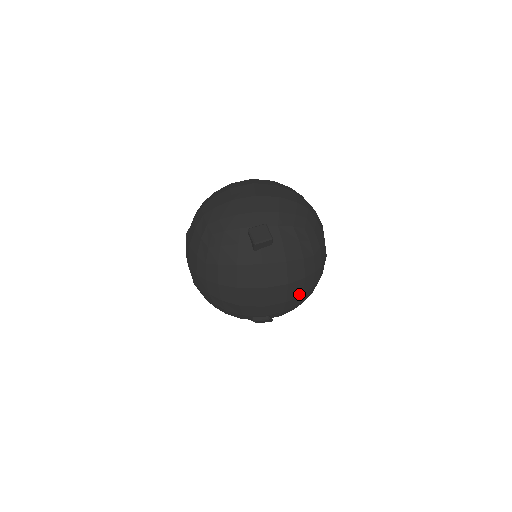
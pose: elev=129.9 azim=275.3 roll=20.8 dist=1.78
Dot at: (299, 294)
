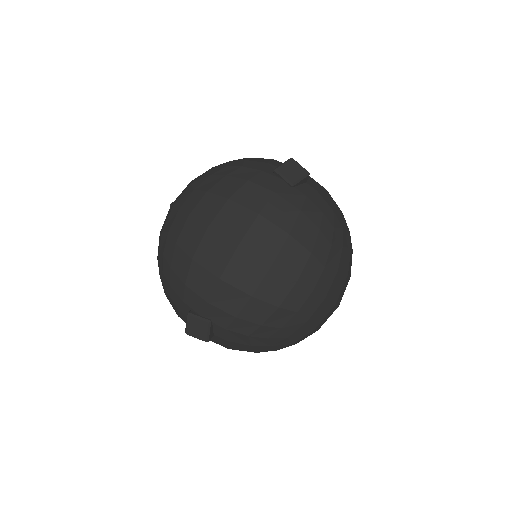
Dot at: occluded
